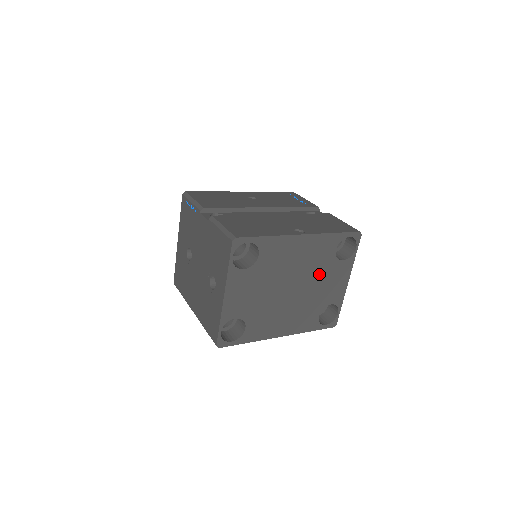
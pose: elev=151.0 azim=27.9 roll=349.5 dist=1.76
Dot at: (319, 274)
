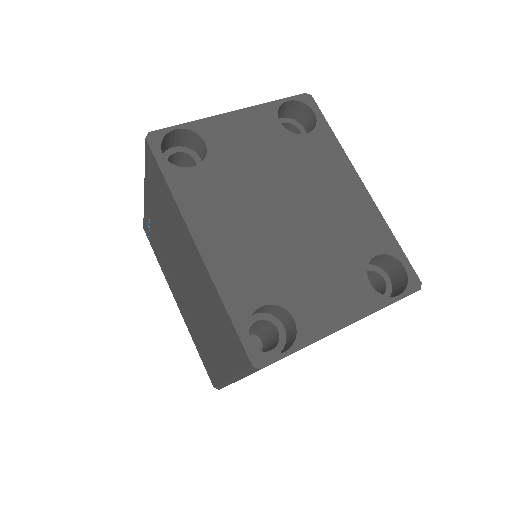
Dot at: (329, 251)
